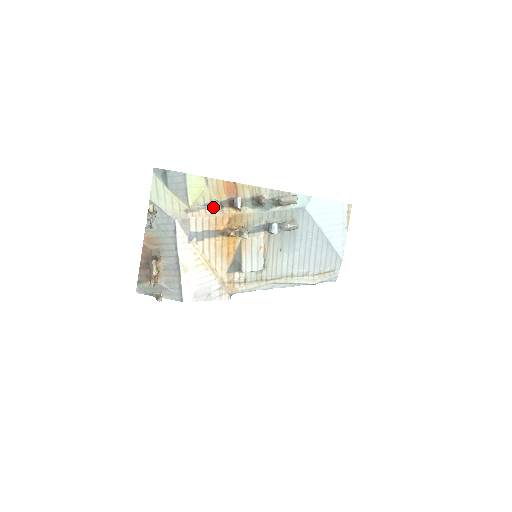
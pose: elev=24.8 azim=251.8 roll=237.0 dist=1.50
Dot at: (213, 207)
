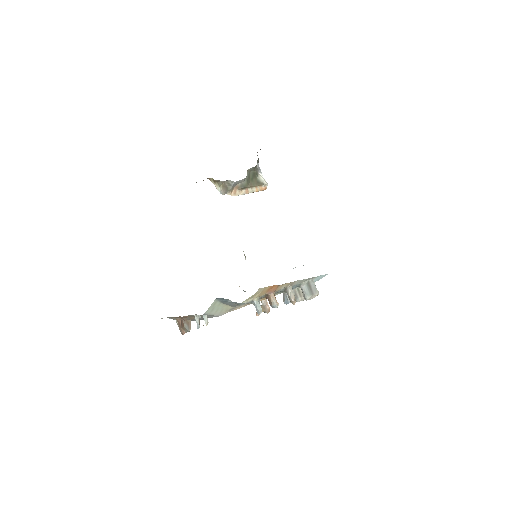
Dot at: (253, 304)
